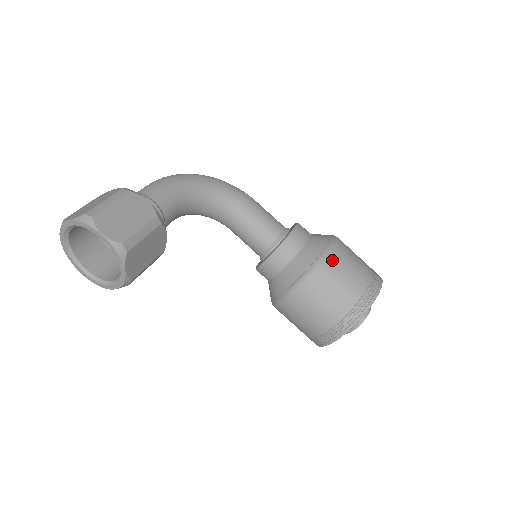
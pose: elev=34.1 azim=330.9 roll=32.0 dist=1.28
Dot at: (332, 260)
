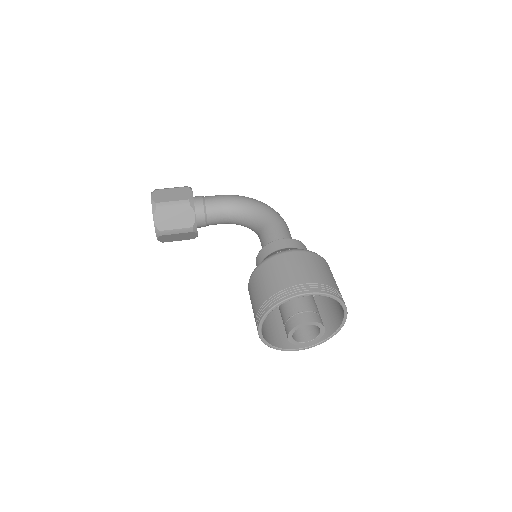
Dot at: (282, 257)
